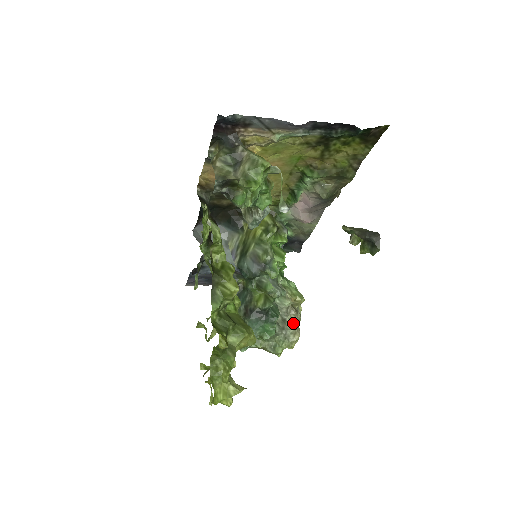
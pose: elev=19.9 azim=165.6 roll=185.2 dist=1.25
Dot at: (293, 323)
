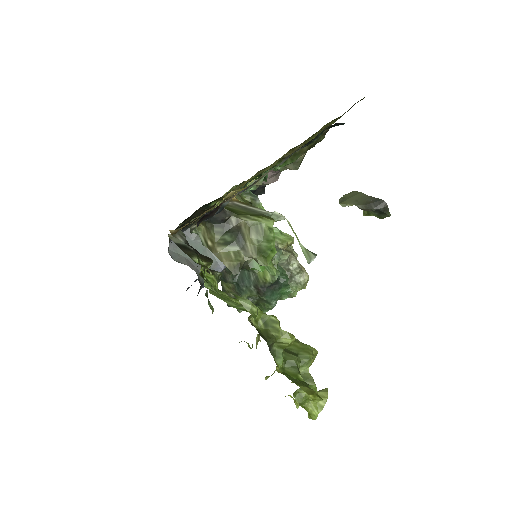
Dot at: (297, 268)
